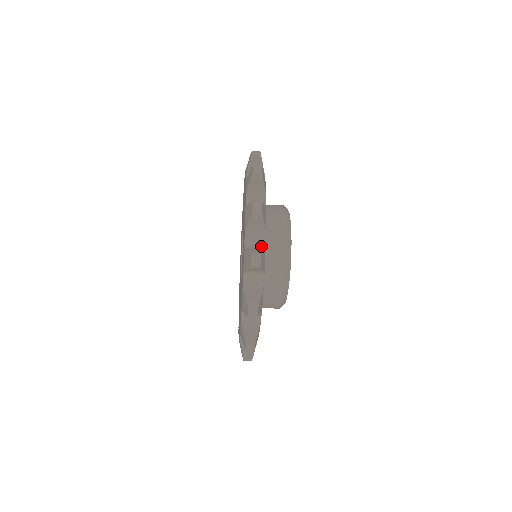
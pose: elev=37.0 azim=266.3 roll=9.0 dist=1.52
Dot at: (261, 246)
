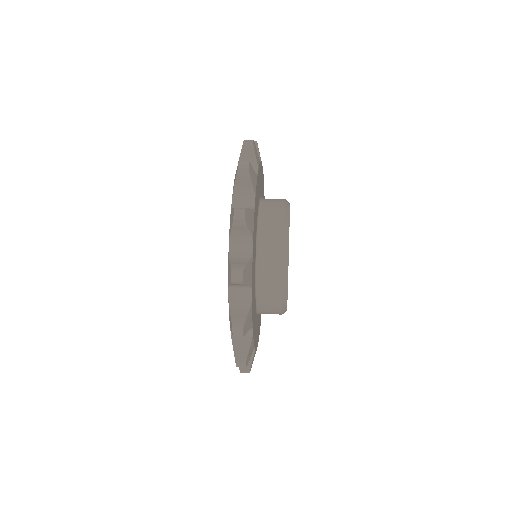
Dot at: occluded
